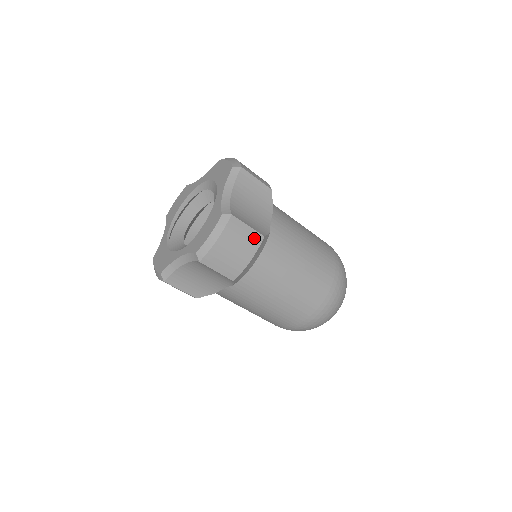
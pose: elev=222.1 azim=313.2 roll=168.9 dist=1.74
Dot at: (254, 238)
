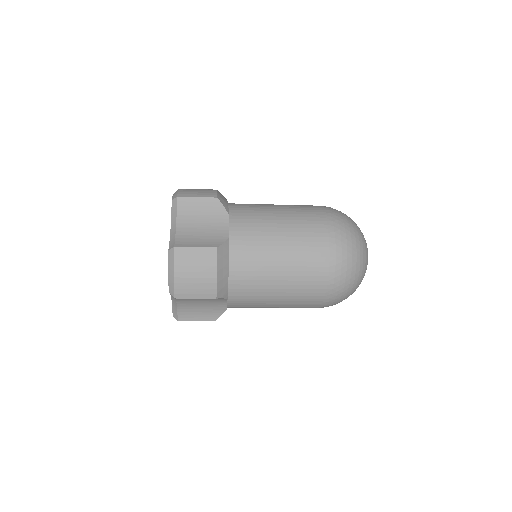
Dot at: (207, 254)
